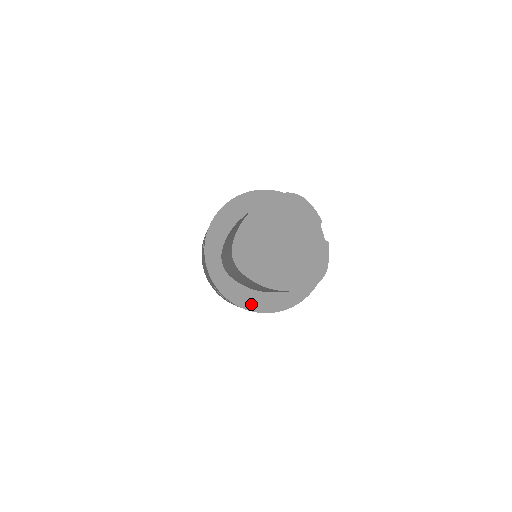
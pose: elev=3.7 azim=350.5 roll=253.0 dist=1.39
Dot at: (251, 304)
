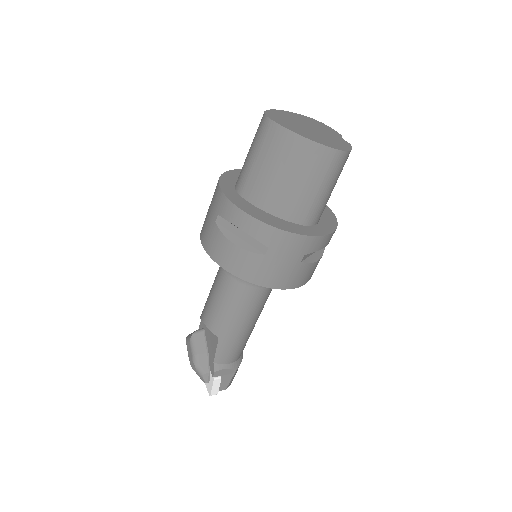
Dot at: (261, 217)
